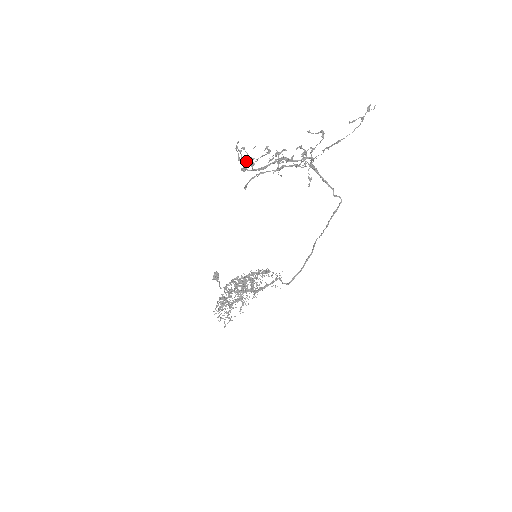
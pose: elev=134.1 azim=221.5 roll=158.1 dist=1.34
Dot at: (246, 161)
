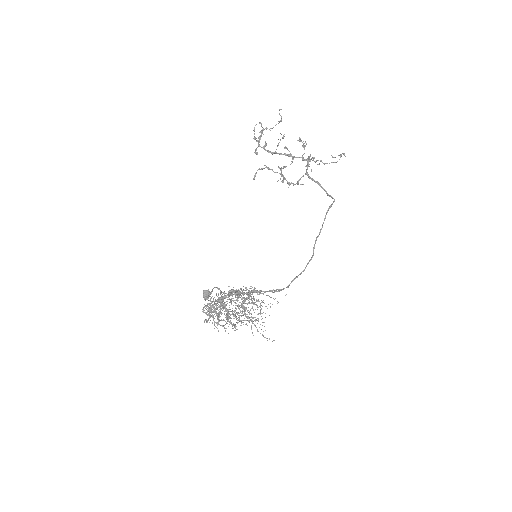
Dot at: (261, 136)
